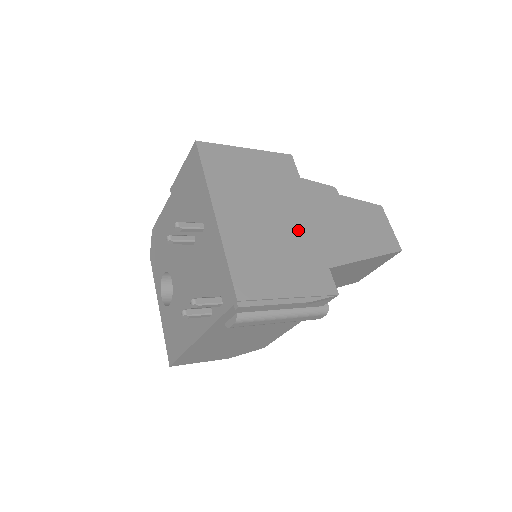
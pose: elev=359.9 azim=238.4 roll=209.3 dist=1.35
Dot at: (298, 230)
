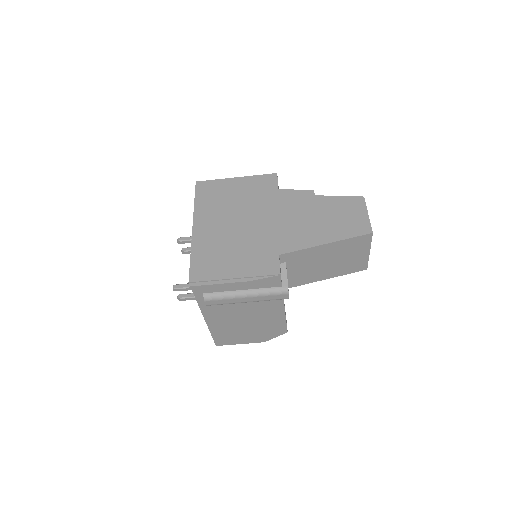
Dot at: (260, 229)
